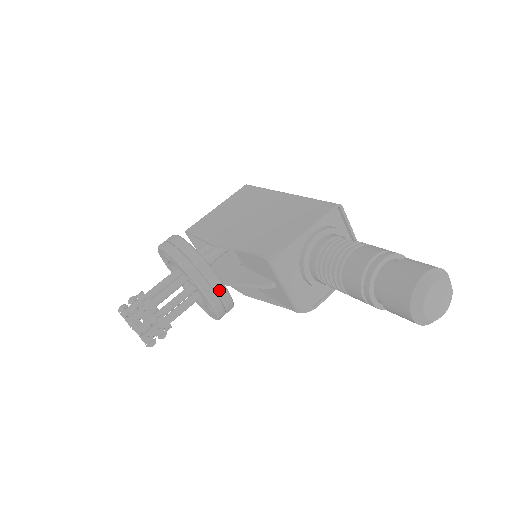
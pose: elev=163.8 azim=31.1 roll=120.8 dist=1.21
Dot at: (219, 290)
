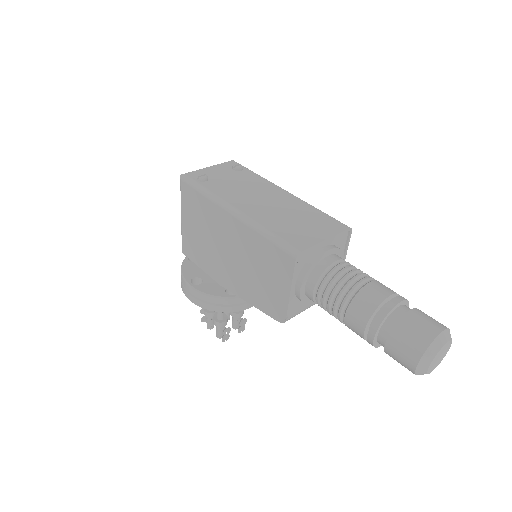
Dot at: occluded
